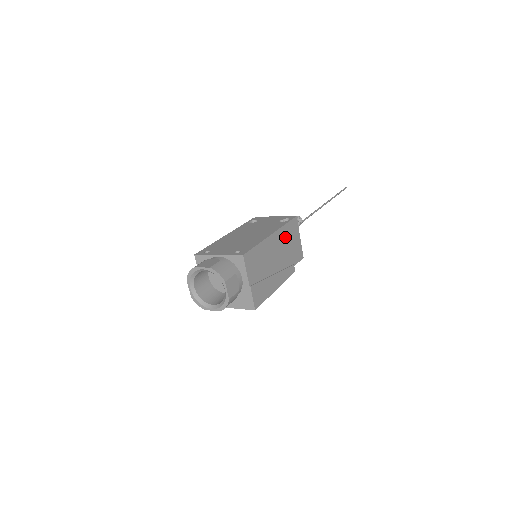
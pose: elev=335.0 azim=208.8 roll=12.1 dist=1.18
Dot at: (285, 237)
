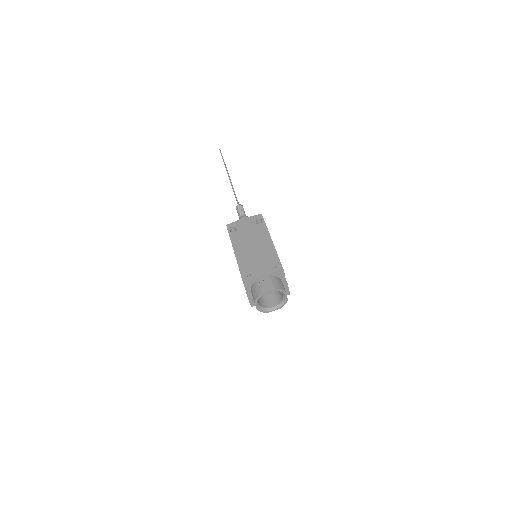
Dot at: occluded
